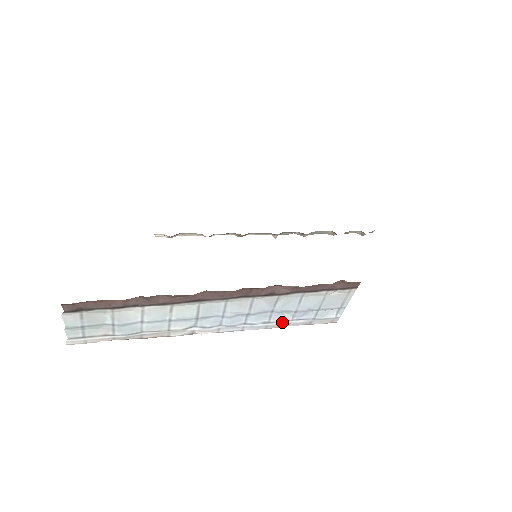
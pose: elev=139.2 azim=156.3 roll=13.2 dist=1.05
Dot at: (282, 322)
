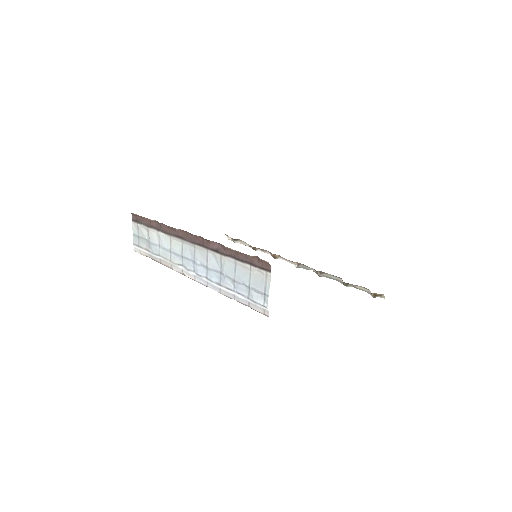
Dot at: (229, 290)
